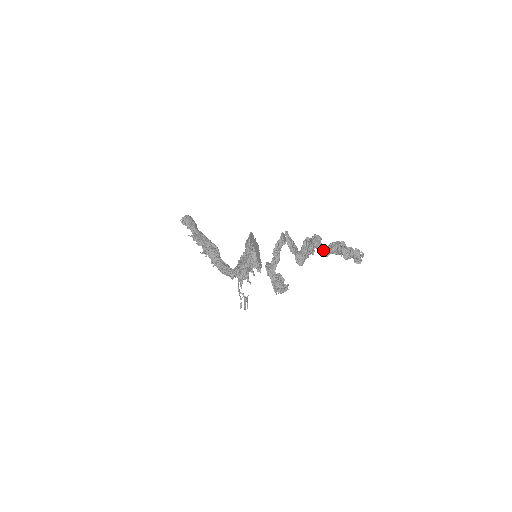
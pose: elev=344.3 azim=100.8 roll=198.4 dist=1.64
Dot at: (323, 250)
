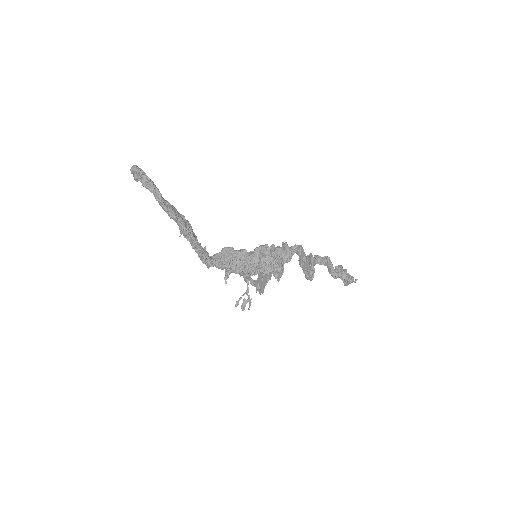
Dot at: (337, 274)
